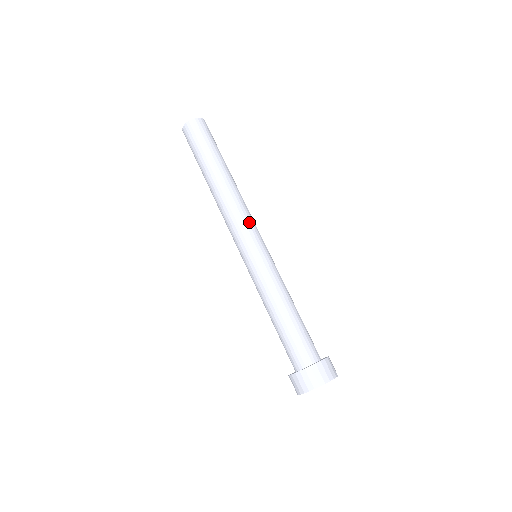
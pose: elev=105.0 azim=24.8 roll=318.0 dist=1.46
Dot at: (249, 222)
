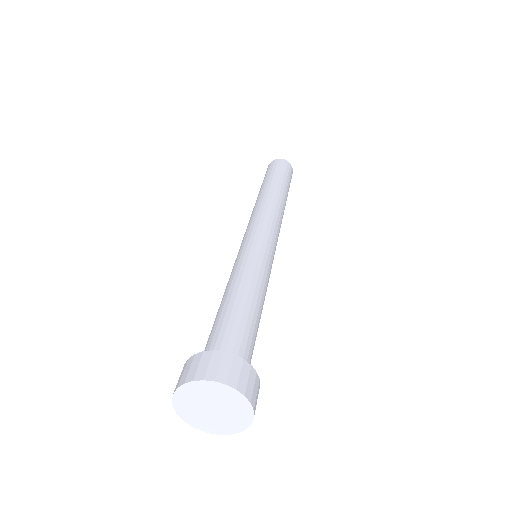
Dot at: (266, 220)
